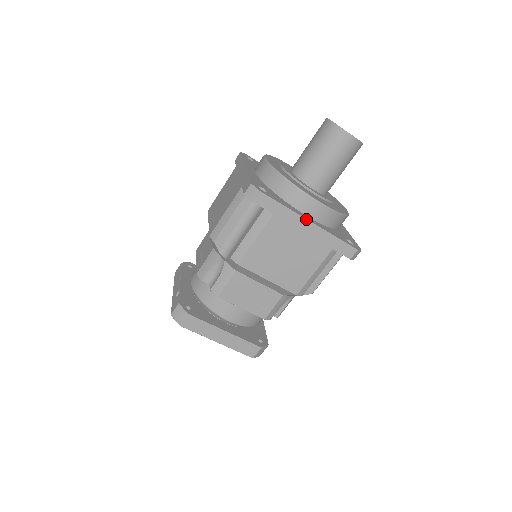
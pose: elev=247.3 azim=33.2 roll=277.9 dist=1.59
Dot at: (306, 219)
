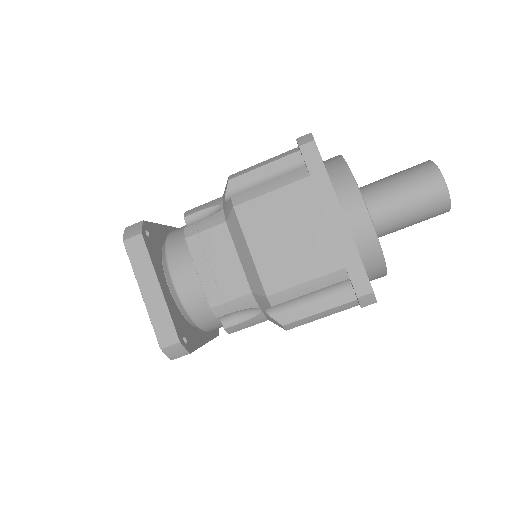
Dot at: (340, 207)
